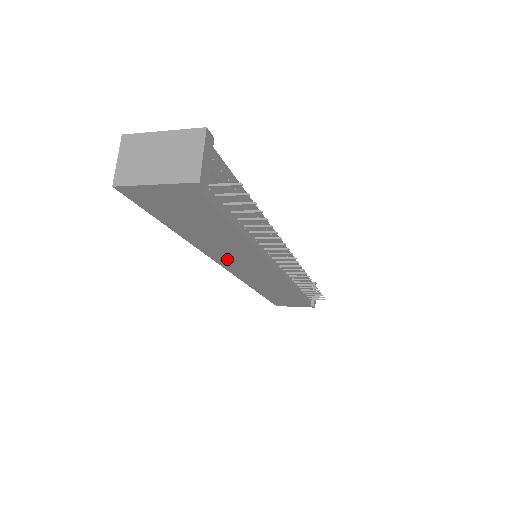
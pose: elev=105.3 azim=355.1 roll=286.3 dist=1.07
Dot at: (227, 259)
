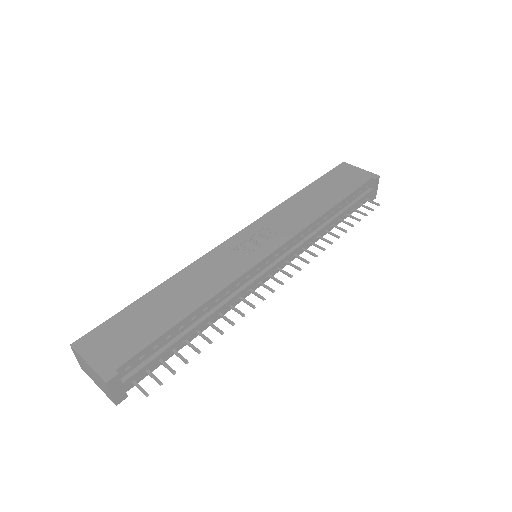
Dot at: occluded
